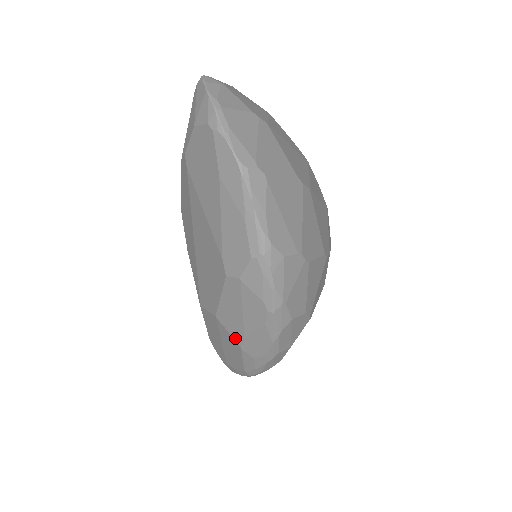
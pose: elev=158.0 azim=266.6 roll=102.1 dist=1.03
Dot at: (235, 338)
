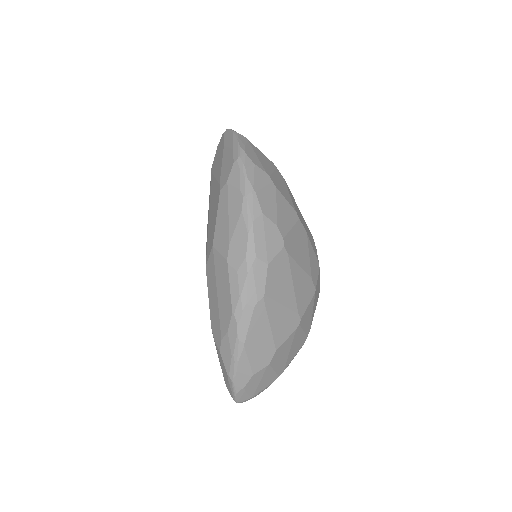
Dot at: (224, 254)
